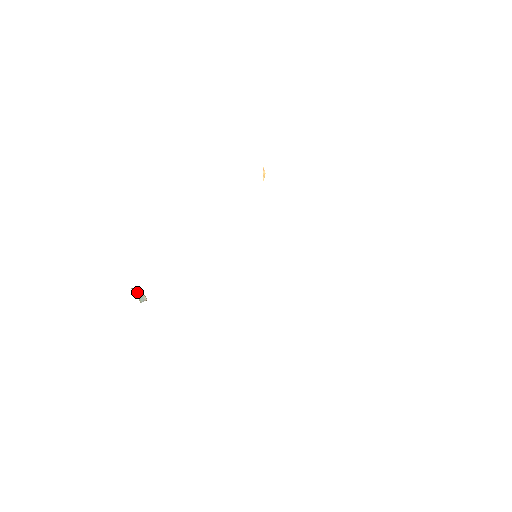
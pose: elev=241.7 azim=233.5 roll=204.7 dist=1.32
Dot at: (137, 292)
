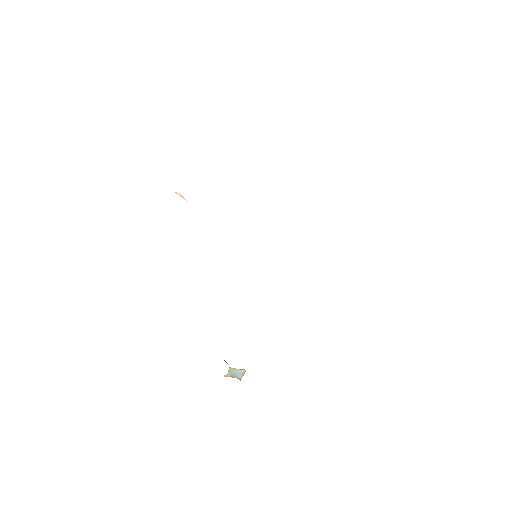
Dot at: (231, 374)
